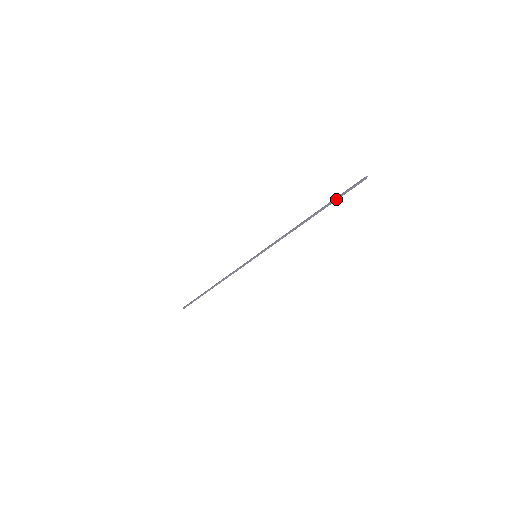
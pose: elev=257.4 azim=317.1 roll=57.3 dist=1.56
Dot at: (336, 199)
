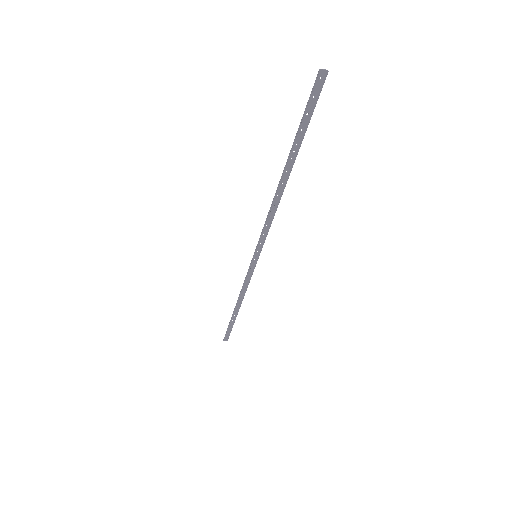
Dot at: (298, 128)
